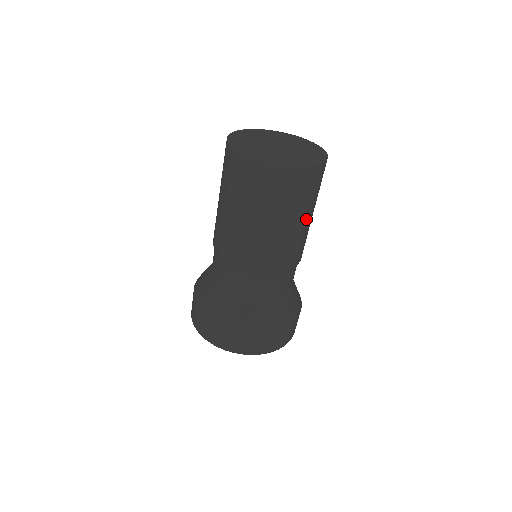
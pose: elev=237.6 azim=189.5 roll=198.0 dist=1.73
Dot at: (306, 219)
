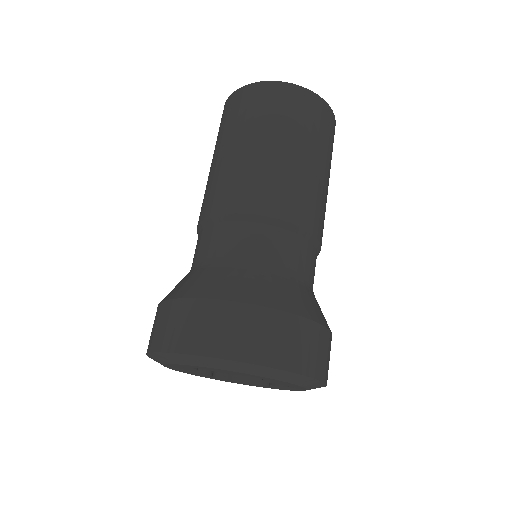
Dot at: (305, 155)
